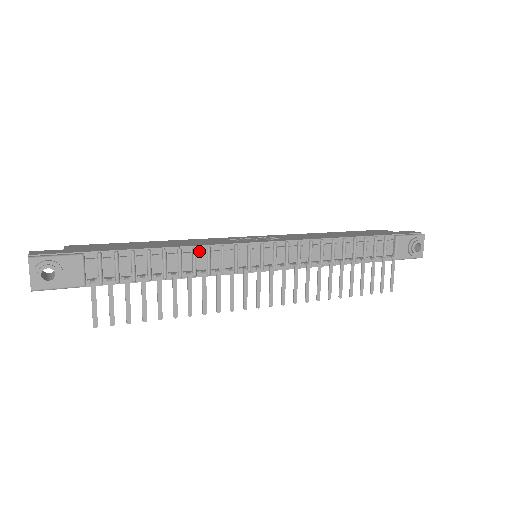
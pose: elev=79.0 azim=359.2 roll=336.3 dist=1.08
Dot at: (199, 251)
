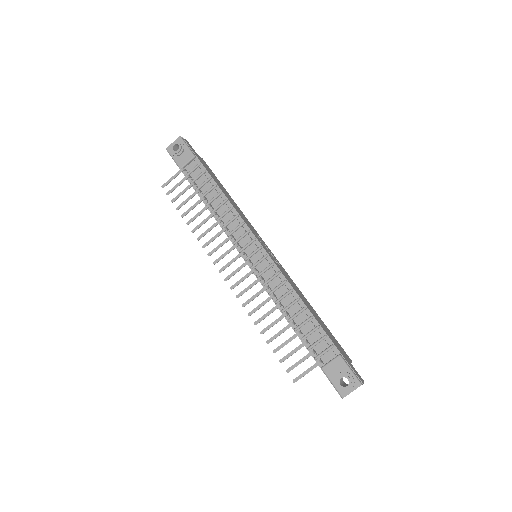
Dot at: (232, 212)
